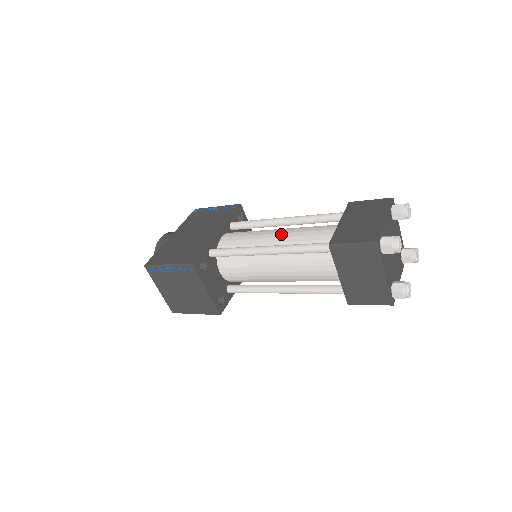
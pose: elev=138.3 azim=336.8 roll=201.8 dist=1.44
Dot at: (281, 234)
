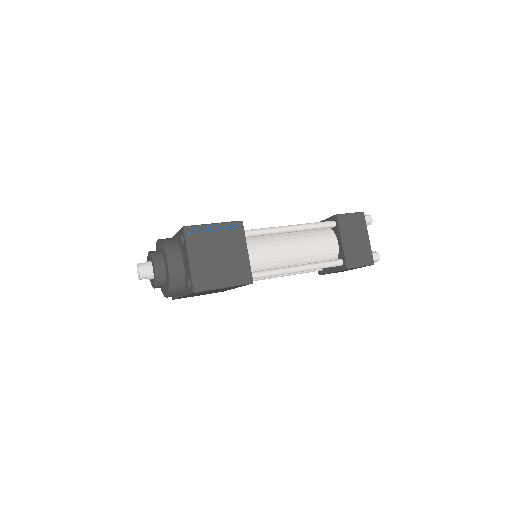
Dot at: occluded
